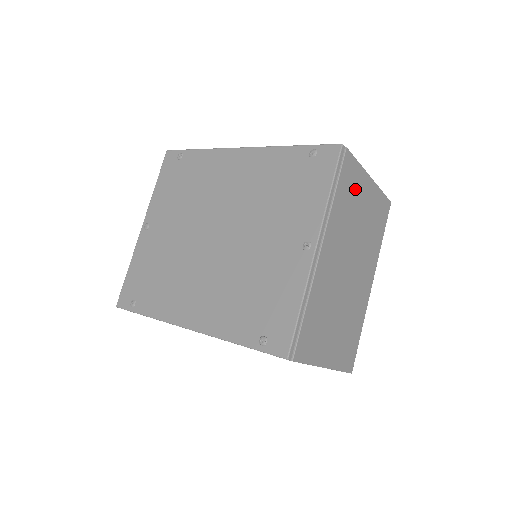
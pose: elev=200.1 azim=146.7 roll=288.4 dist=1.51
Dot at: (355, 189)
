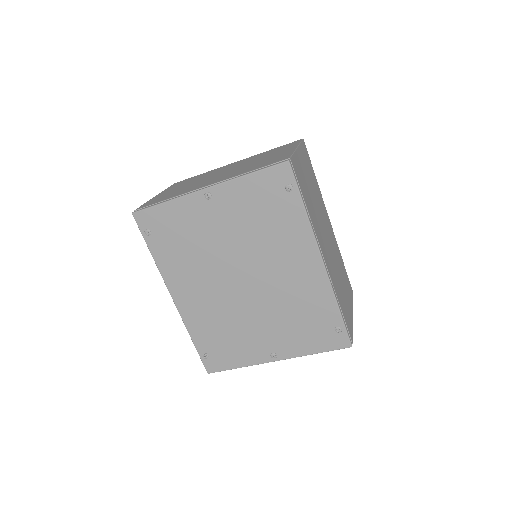
Dot at: occluded
